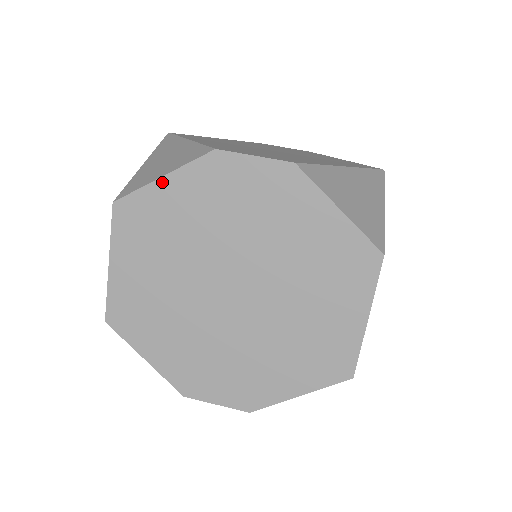
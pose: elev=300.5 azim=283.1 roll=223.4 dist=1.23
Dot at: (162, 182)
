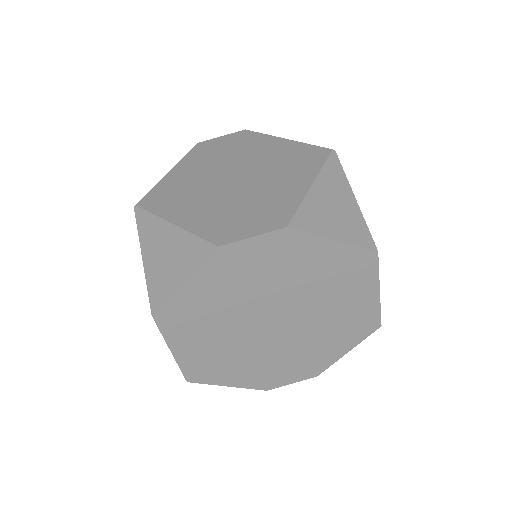
Dot at: (185, 286)
